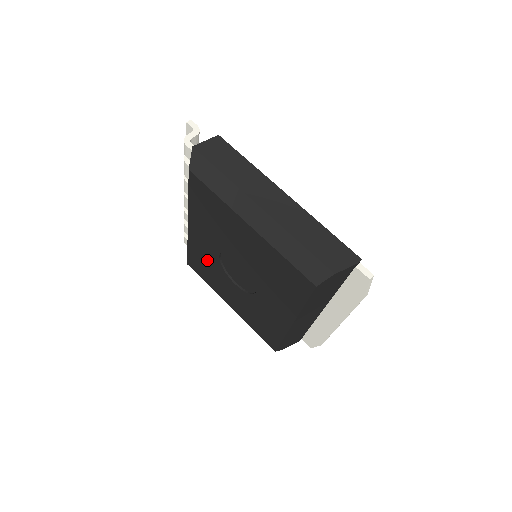
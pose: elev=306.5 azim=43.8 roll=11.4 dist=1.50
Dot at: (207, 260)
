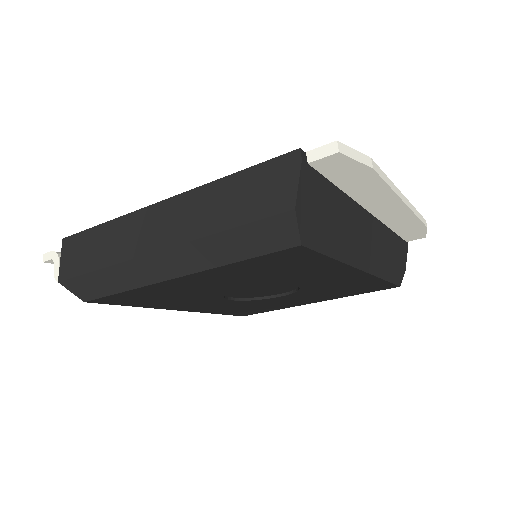
Dot at: (238, 307)
